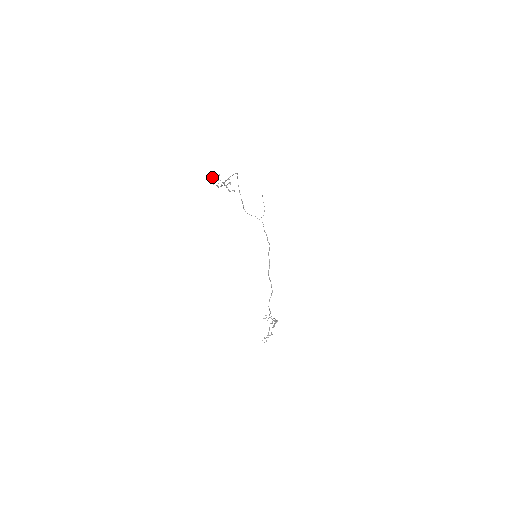
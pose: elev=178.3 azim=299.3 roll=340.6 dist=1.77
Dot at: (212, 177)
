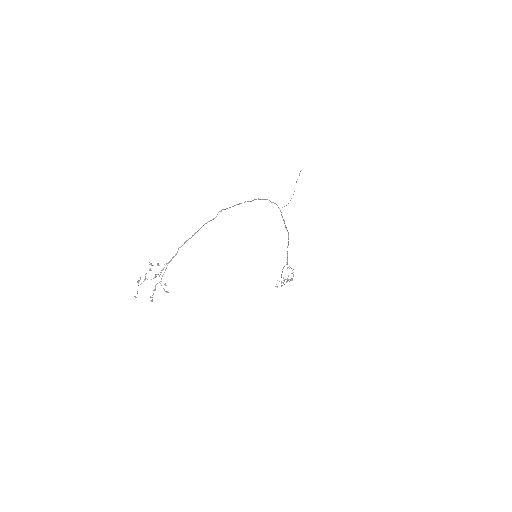
Dot at: (138, 282)
